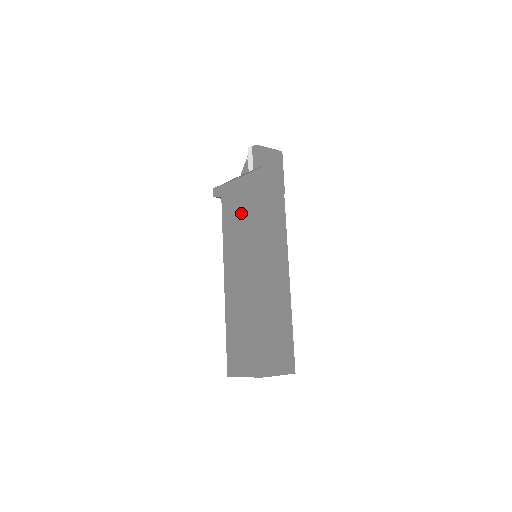
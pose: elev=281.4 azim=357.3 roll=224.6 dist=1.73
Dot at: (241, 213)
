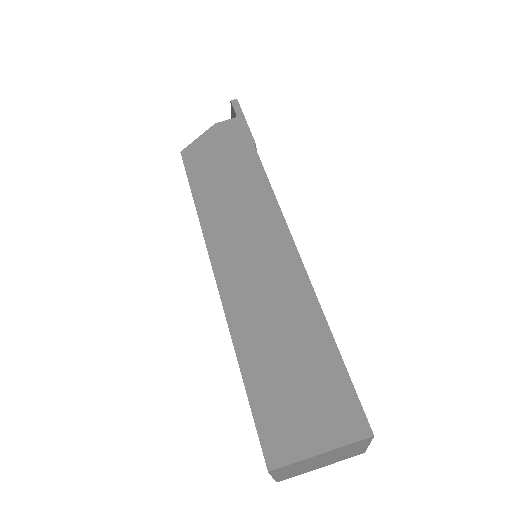
Dot at: occluded
